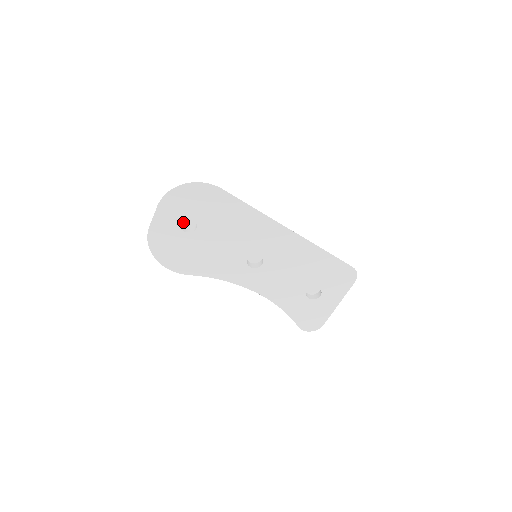
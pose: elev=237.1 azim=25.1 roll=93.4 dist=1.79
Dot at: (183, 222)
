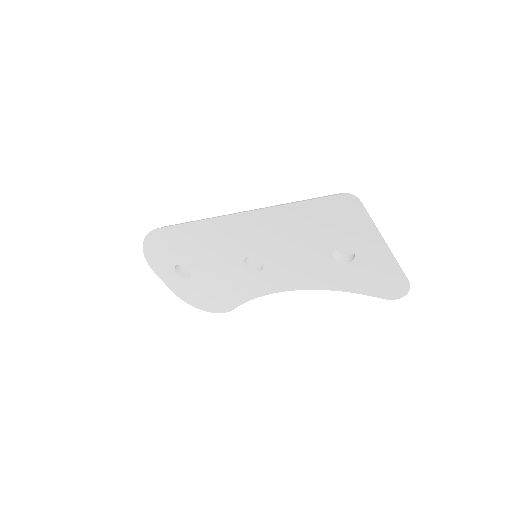
Dot at: (186, 269)
